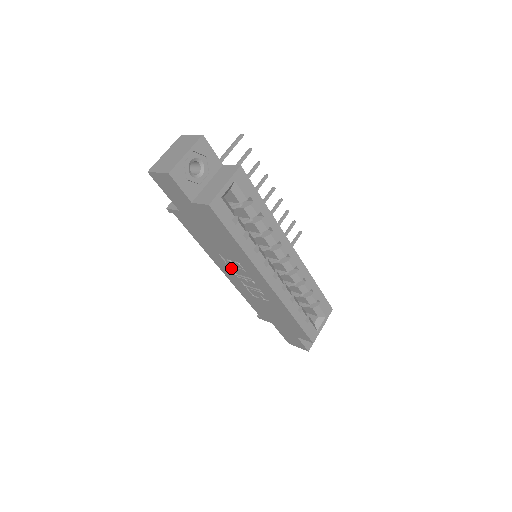
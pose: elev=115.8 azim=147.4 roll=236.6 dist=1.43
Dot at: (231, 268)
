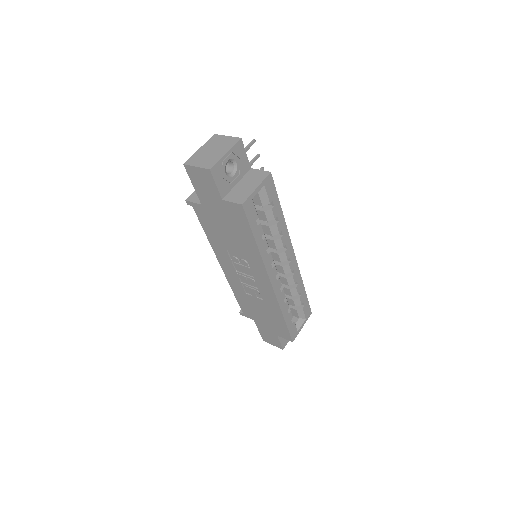
Dot at: (234, 265)
